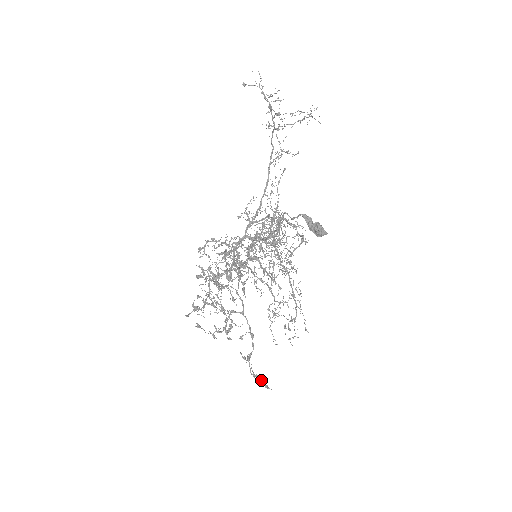
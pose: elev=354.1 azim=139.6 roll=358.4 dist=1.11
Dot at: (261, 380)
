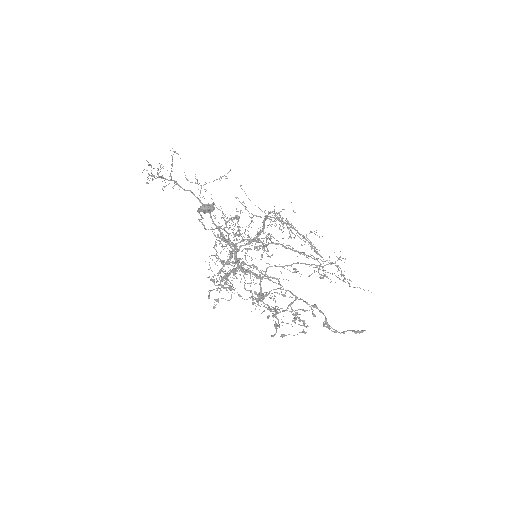
Dot at: occluded
